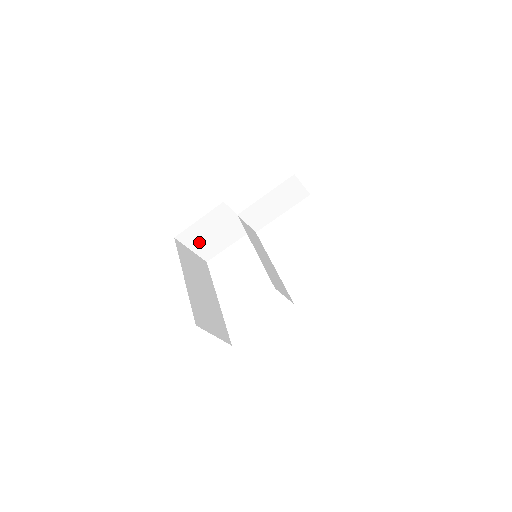
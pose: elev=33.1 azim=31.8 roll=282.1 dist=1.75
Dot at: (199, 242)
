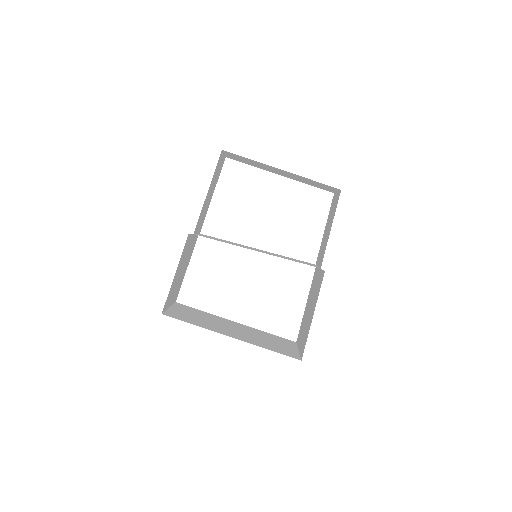
Dot at: (173, 293)
